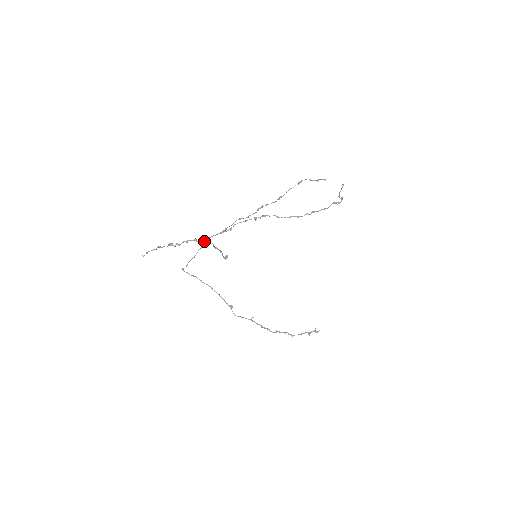
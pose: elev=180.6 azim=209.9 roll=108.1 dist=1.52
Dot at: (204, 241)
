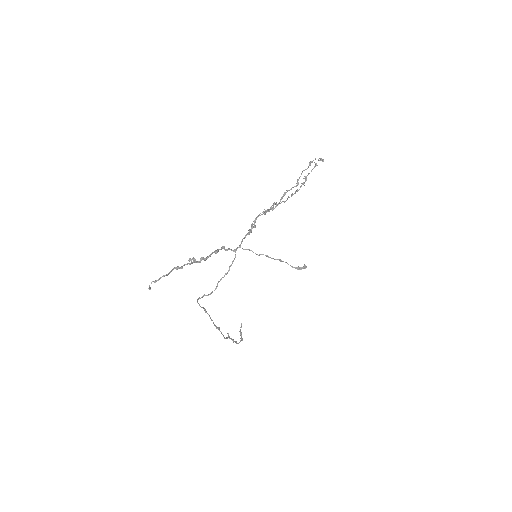
Dot at: (237, 248)
